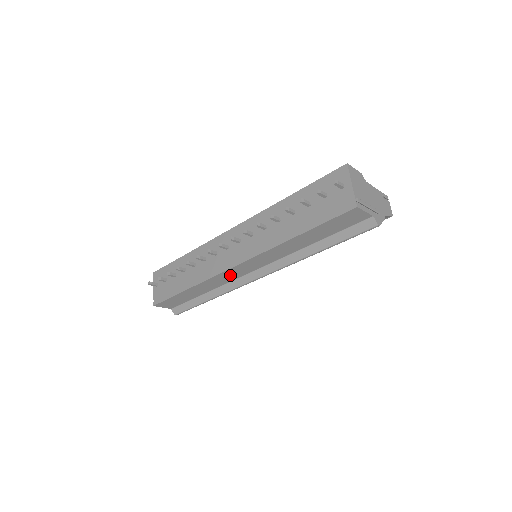
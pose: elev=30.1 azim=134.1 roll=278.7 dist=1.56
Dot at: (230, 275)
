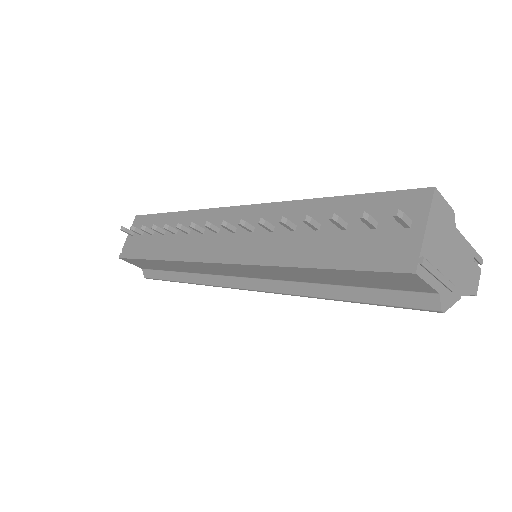
Dot at: (209, 268)
